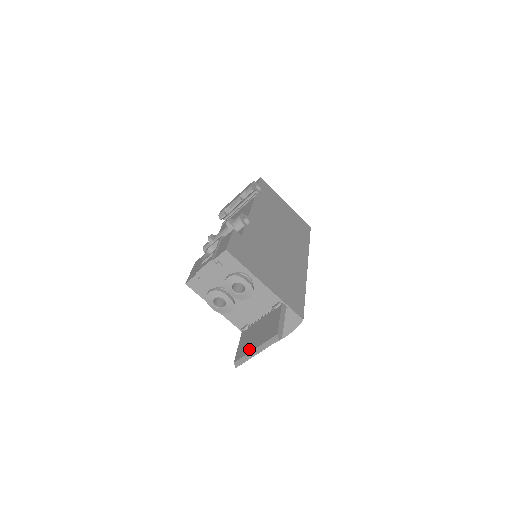
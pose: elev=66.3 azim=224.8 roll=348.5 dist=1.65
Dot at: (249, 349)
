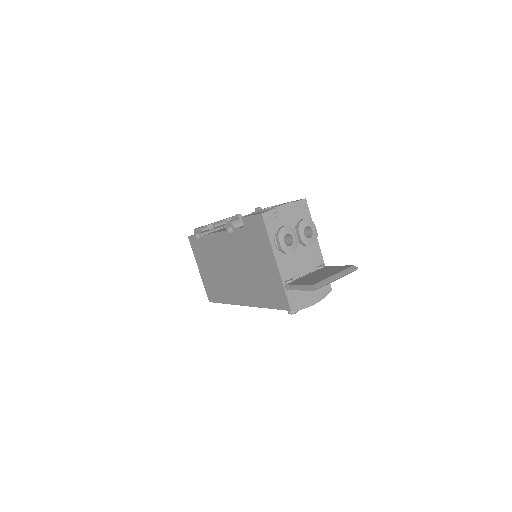
Dot at: (324, 277)
